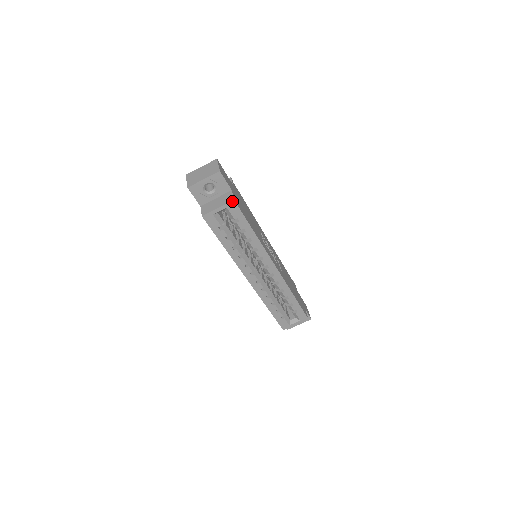
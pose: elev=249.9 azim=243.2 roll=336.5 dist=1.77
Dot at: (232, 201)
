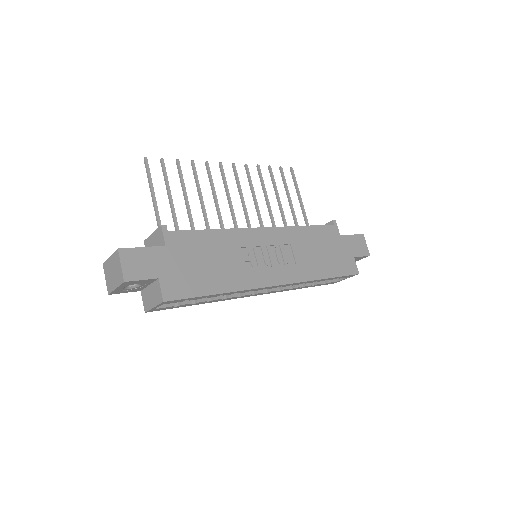
Dot at: (162, 302)
